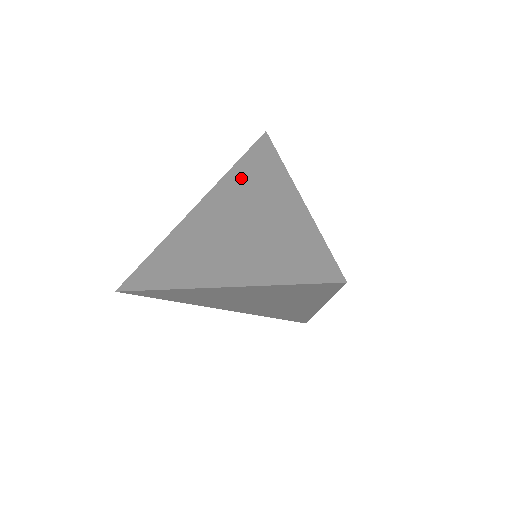
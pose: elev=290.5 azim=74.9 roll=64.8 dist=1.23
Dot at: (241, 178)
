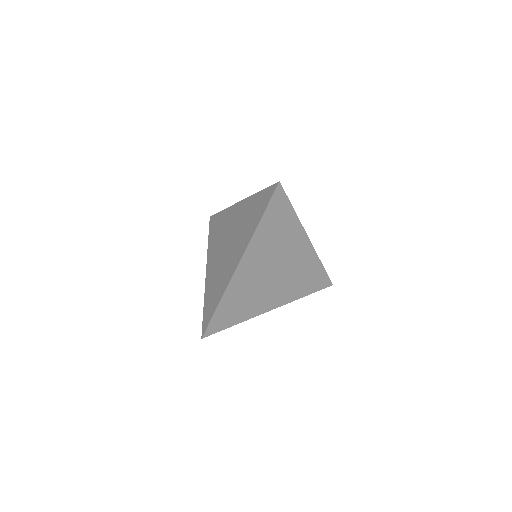
Dot at: (215, 236)
